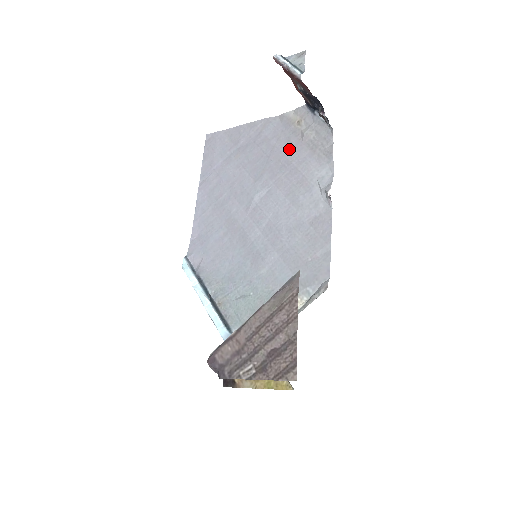
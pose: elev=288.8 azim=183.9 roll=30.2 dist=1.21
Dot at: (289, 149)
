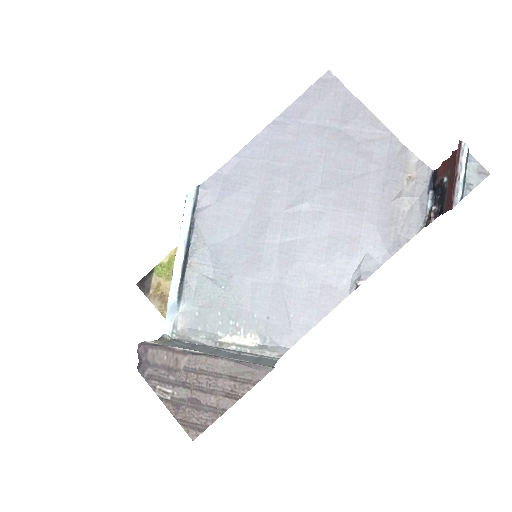
Dot at: (376, 194)
